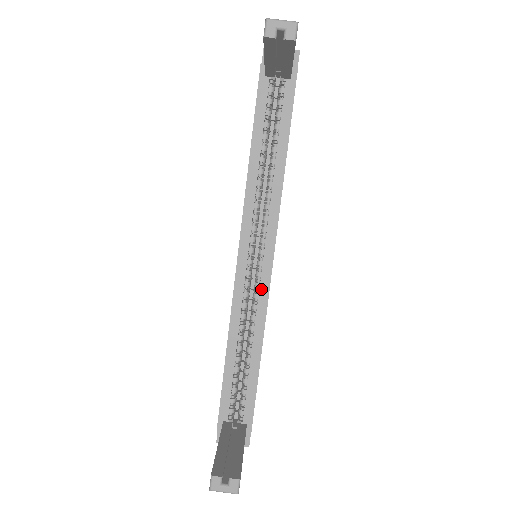
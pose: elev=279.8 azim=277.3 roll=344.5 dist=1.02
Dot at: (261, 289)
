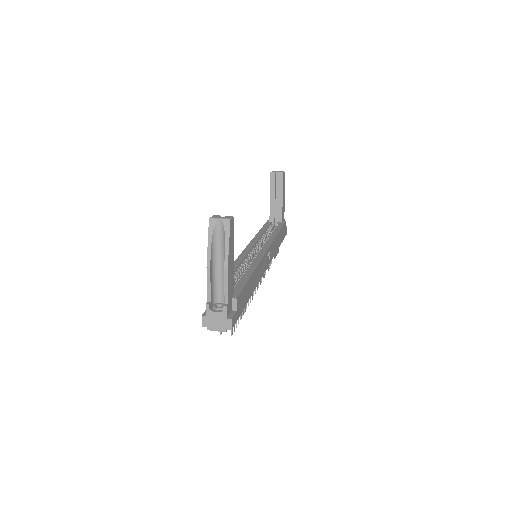
Dot at: (258, 256)
